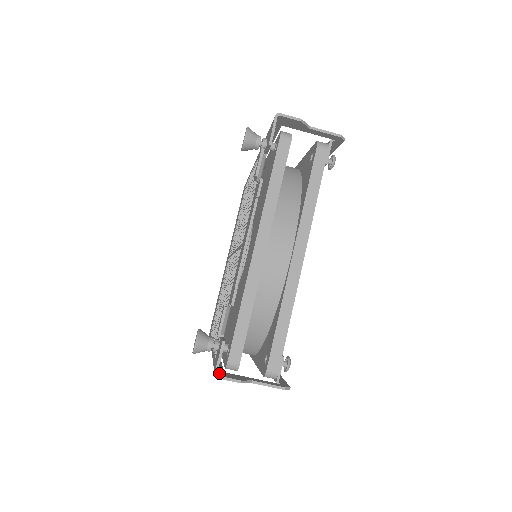
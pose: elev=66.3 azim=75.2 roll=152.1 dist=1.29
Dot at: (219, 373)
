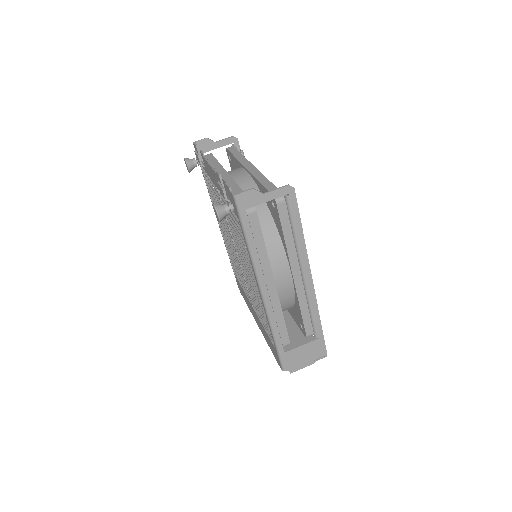
Dot at: (239, 202)
